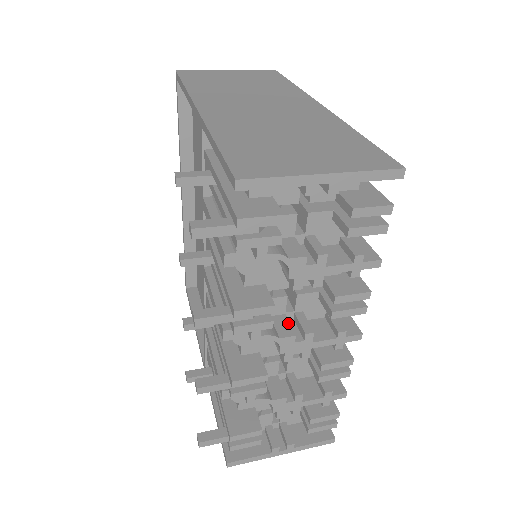
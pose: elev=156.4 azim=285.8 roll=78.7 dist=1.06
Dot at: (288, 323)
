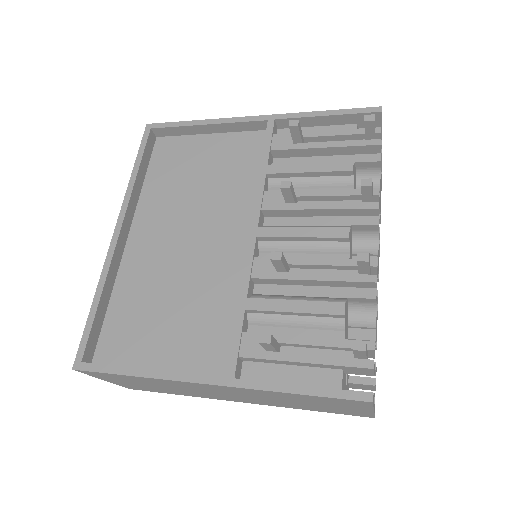
Dot at: occluded
